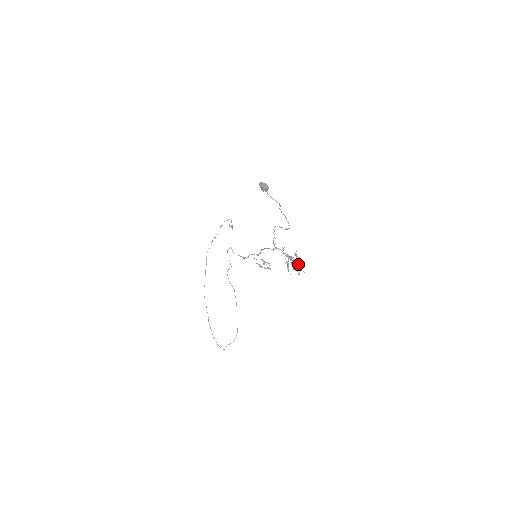
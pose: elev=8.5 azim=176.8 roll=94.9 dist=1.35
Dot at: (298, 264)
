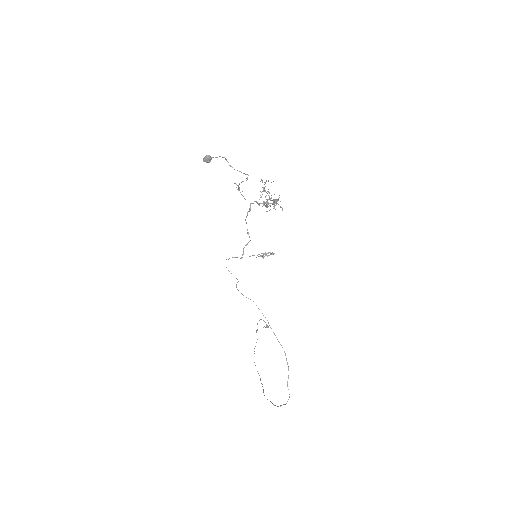
Dot at: (265, 182)
